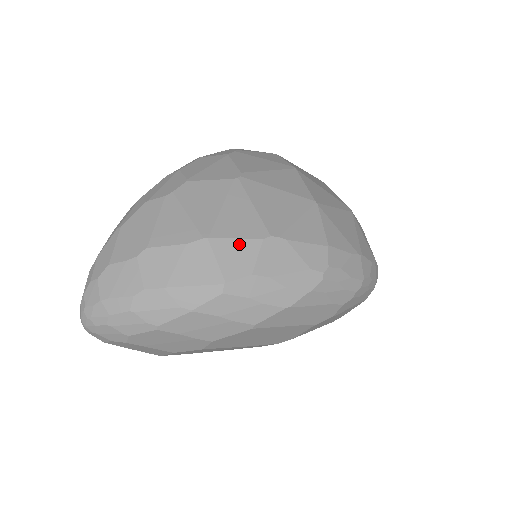
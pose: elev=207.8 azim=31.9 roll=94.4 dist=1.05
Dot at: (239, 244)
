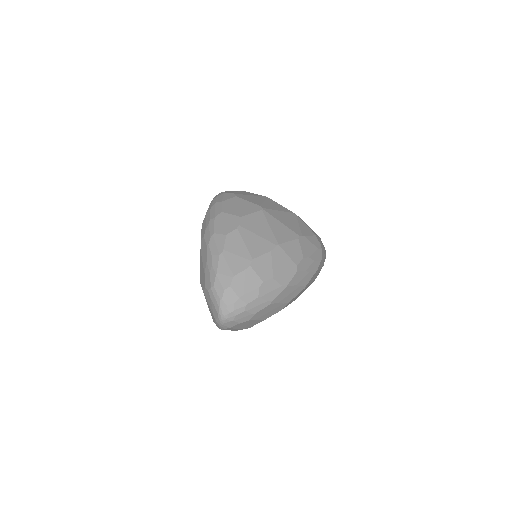
Dot at: (291, 244)
